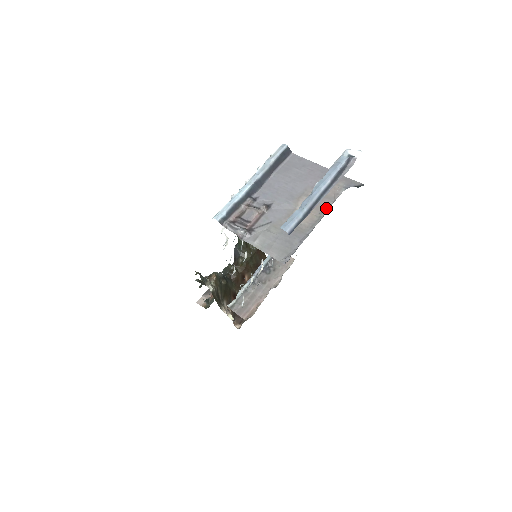
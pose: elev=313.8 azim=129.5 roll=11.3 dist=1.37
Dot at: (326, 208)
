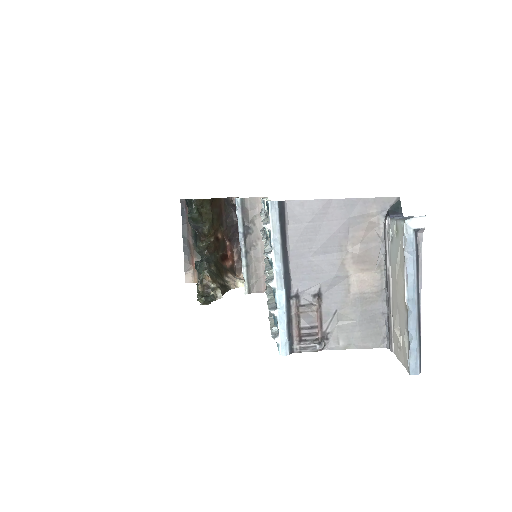
Dot at: (380, 256)
